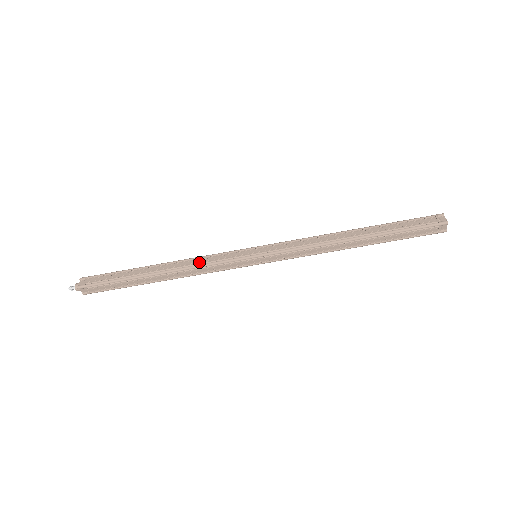
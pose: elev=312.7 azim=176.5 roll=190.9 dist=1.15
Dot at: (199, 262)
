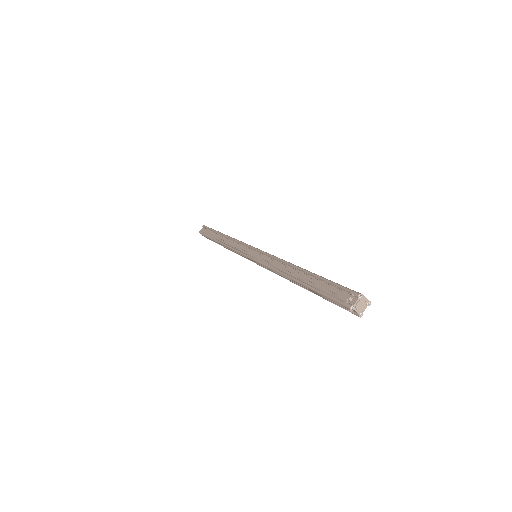
Dot at: (232, 244)
